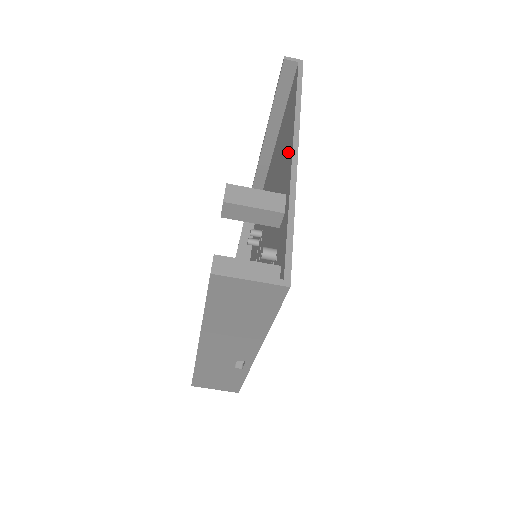
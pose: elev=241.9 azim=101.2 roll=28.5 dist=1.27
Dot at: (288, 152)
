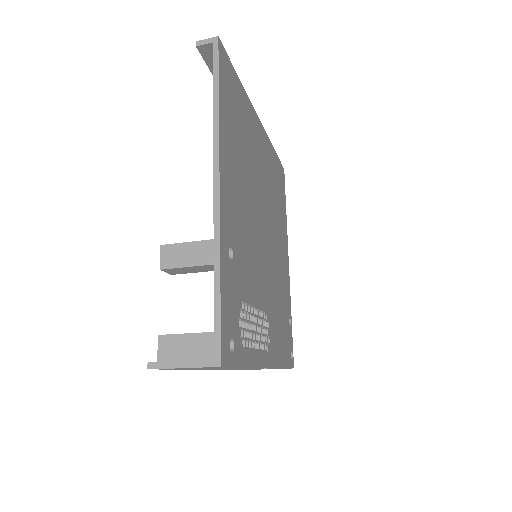
Dot at: occluded
